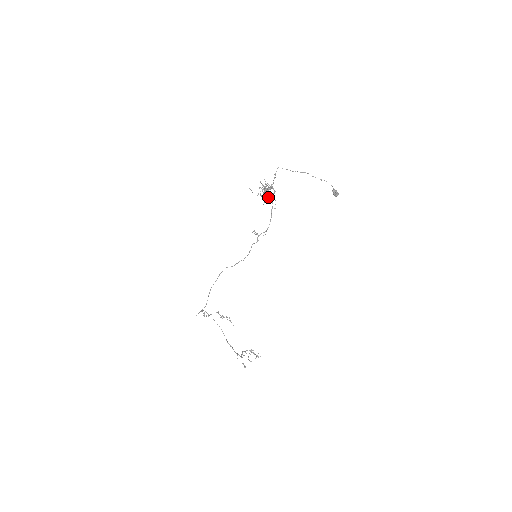
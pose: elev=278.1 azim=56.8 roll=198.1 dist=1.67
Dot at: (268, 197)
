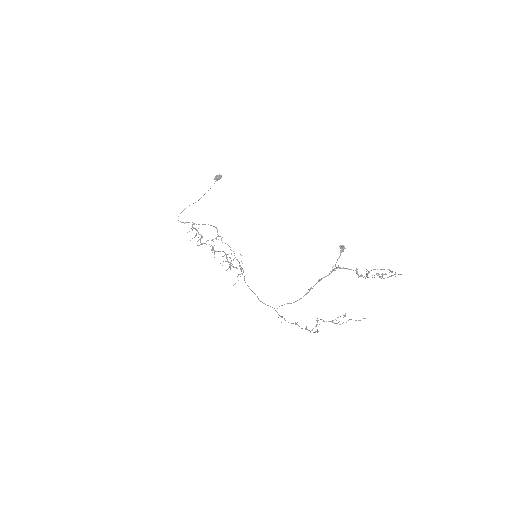
Dot at: occluded
